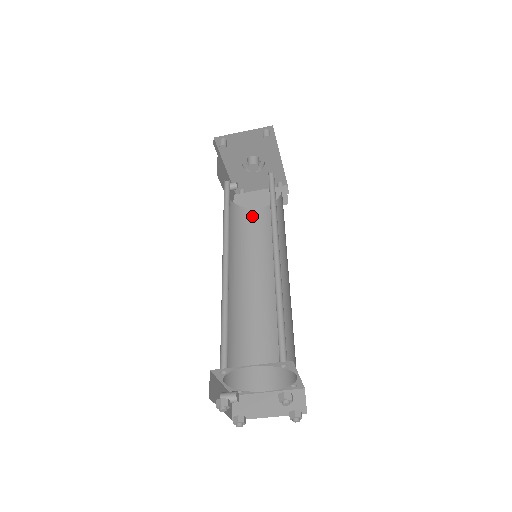
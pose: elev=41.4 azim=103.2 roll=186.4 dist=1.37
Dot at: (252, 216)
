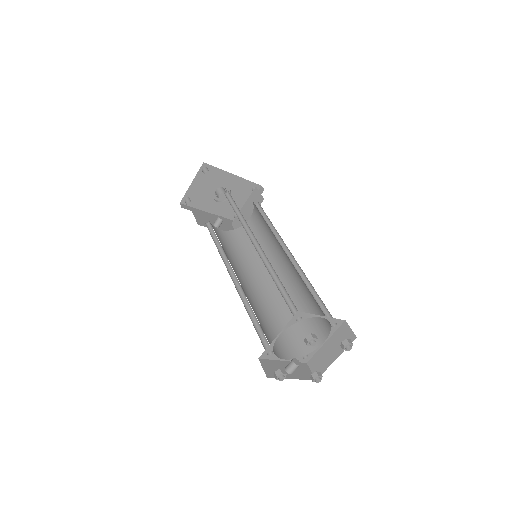
Dot at: occluded
